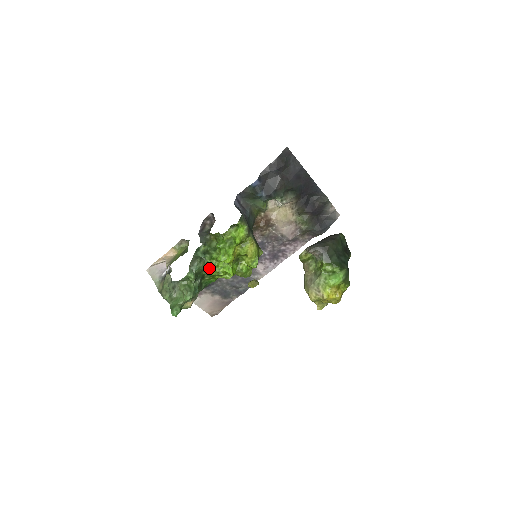
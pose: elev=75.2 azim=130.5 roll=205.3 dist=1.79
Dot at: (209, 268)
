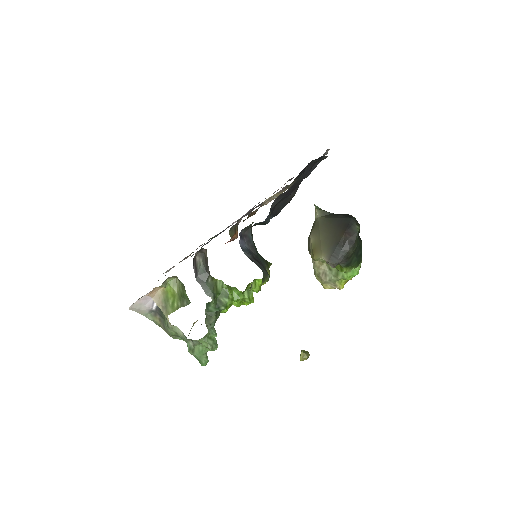
Dot at: occluded
